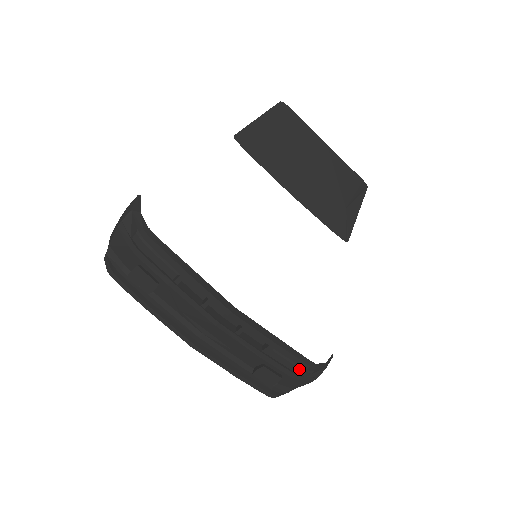
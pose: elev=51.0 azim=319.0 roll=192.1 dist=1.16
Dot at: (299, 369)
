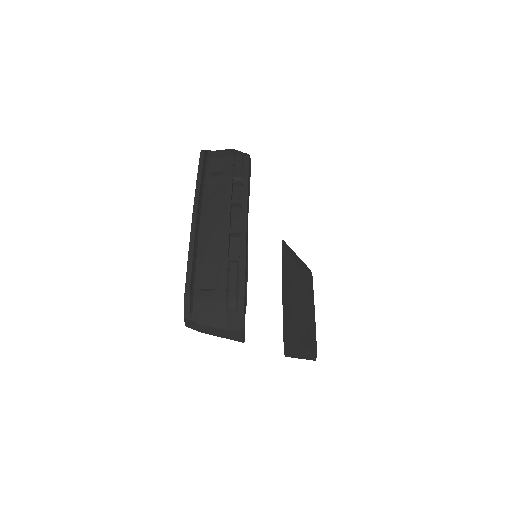
Dot at: (235, 294)
